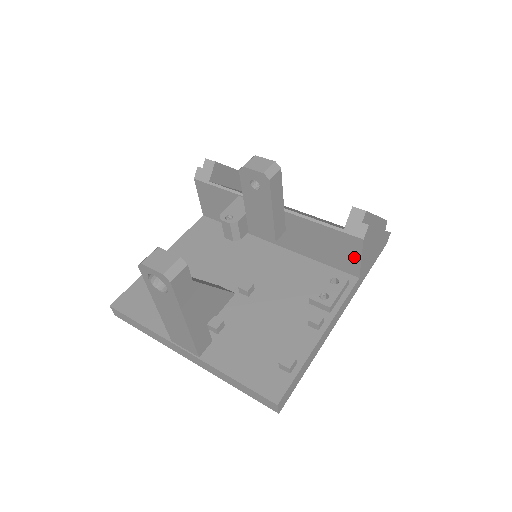
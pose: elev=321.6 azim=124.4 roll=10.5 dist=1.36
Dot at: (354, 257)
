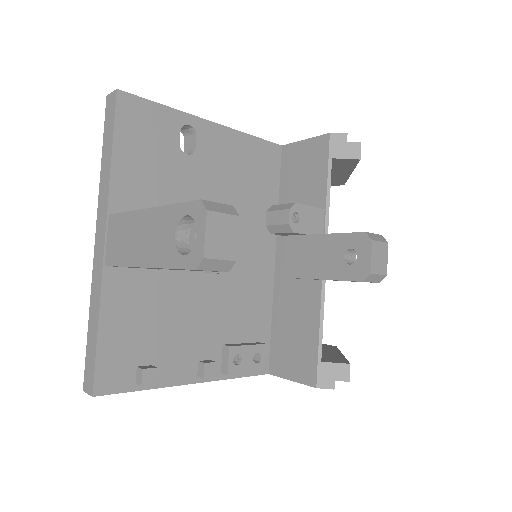
Dot at: (291, 371)
